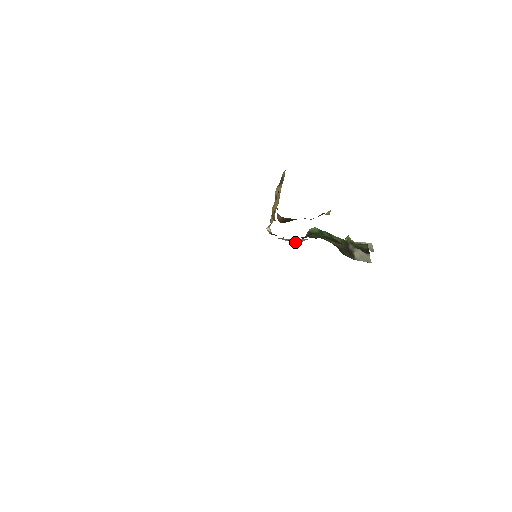
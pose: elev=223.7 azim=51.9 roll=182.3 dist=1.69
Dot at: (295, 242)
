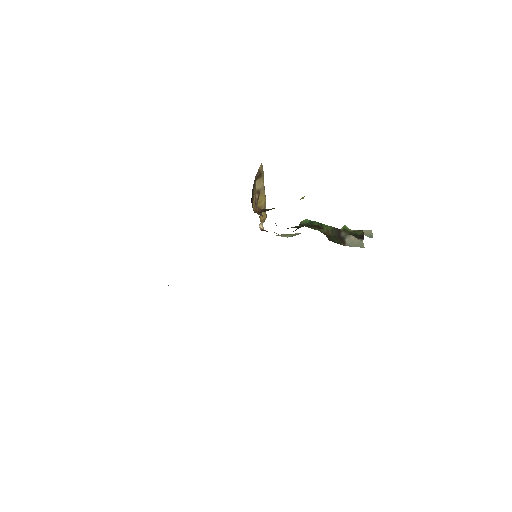
Dot at: occluded
